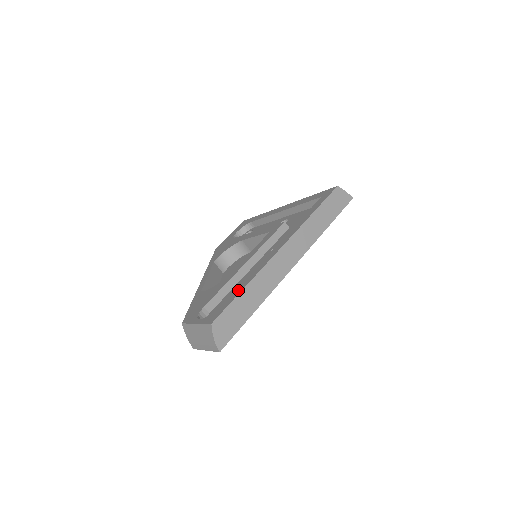
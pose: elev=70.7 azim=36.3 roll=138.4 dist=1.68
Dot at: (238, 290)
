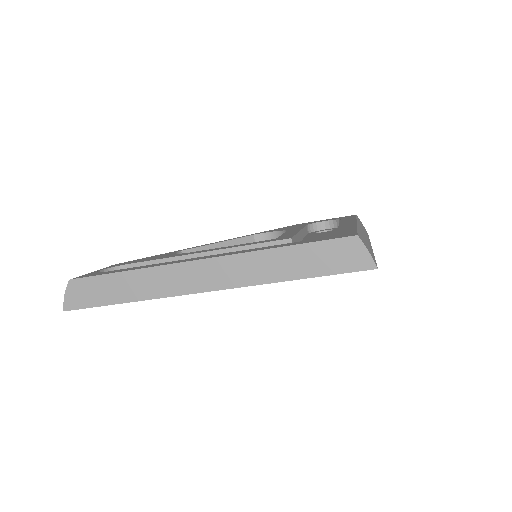
Dot at: (125, 269)
